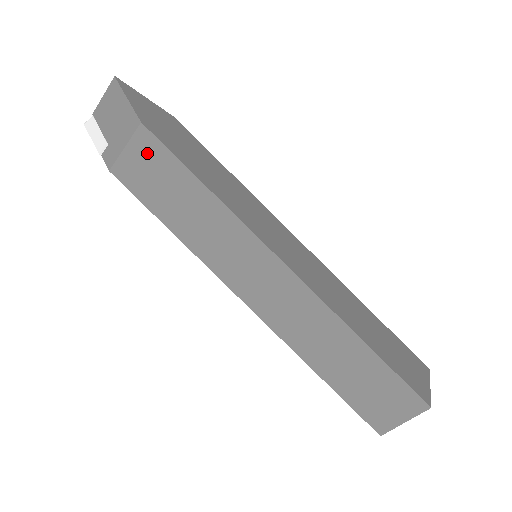
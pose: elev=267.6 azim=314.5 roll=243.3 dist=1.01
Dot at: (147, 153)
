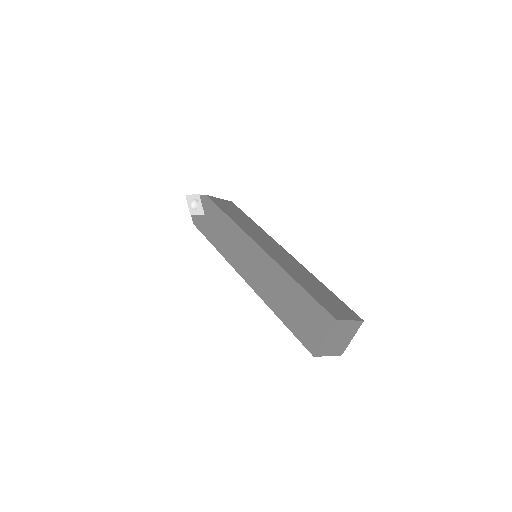
Dot at: (230, 204)
